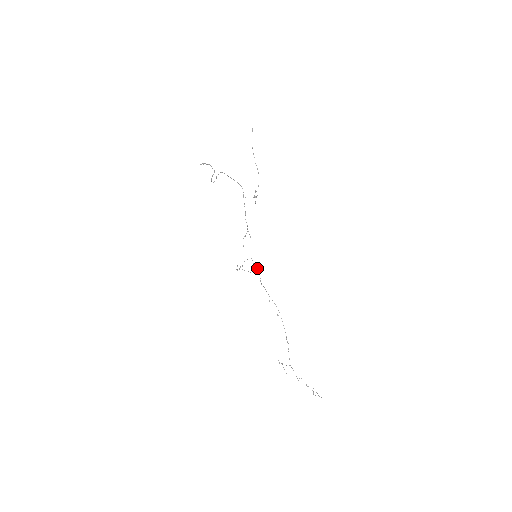
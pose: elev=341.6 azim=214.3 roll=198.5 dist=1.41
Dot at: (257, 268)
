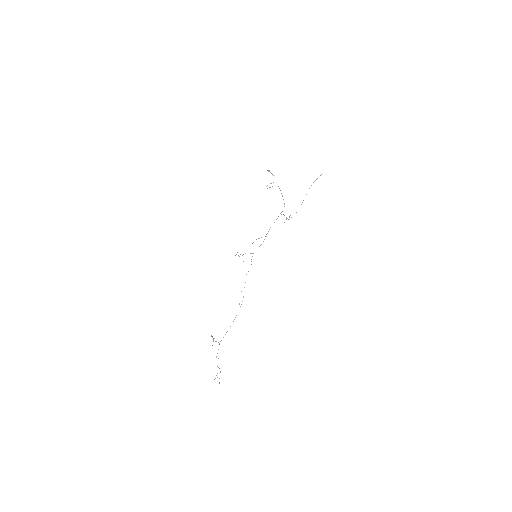
Dot at: occluded
